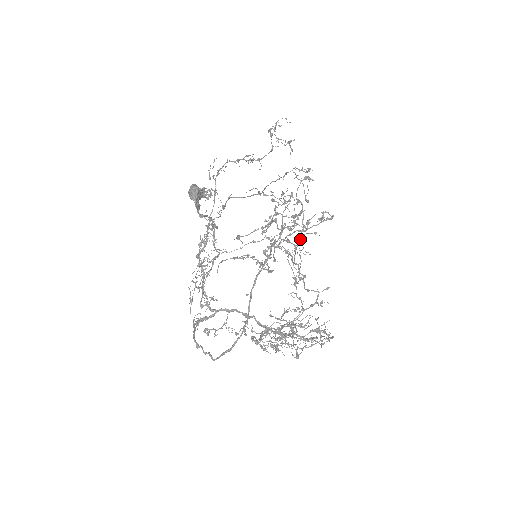
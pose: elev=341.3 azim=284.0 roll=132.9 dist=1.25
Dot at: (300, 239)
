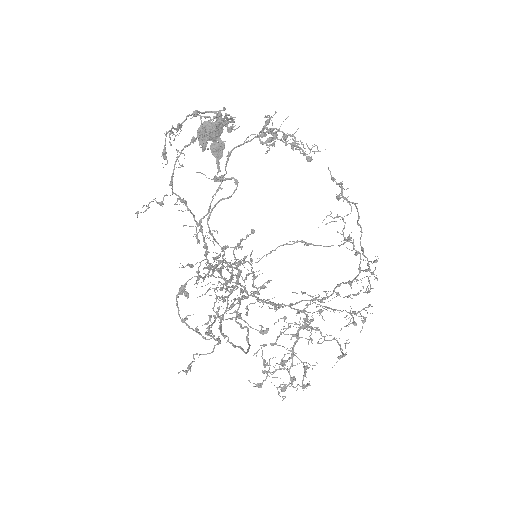
Dot at: (338, 184)
